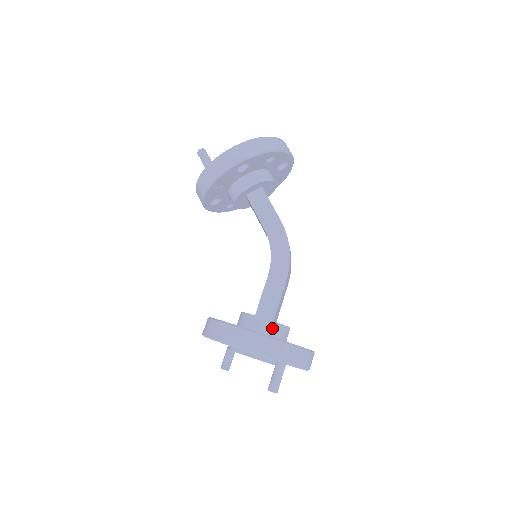
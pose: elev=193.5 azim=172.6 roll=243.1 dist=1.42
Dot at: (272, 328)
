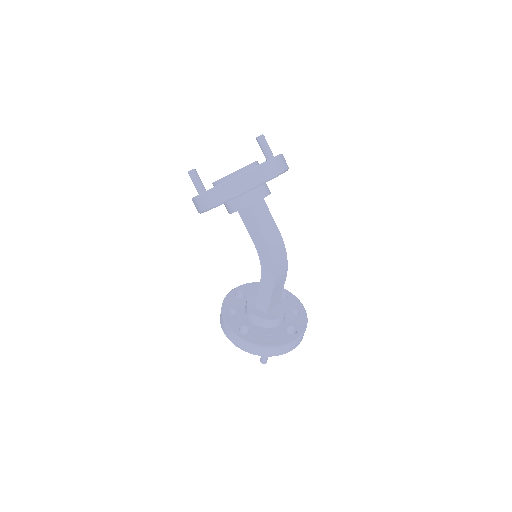
Dot at: (262, 322)
